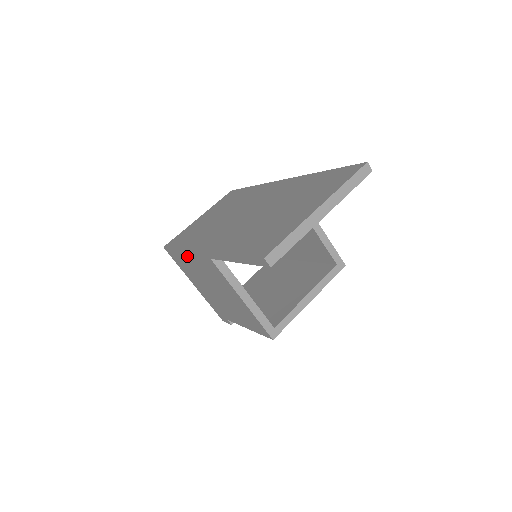
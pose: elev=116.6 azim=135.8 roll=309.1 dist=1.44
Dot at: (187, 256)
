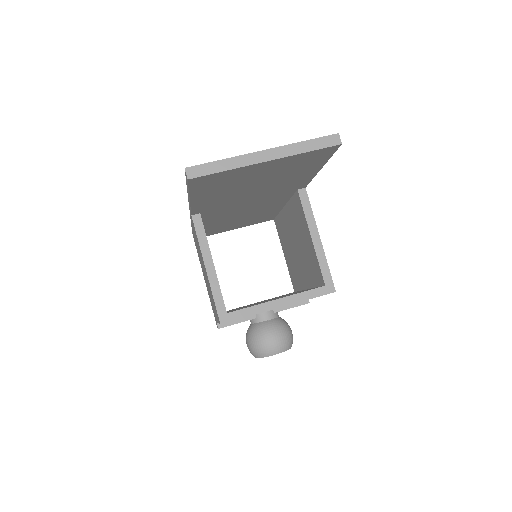
Dot at: occluded
